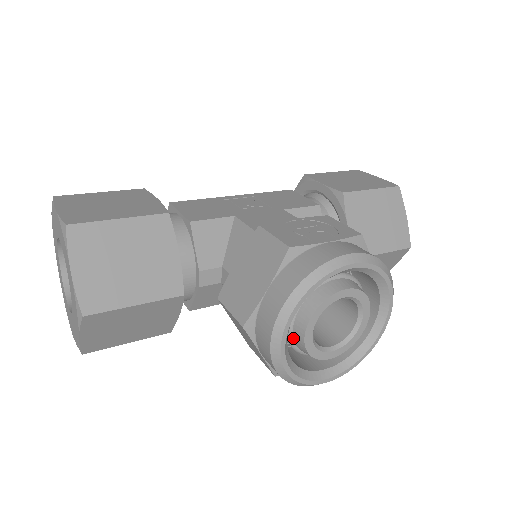
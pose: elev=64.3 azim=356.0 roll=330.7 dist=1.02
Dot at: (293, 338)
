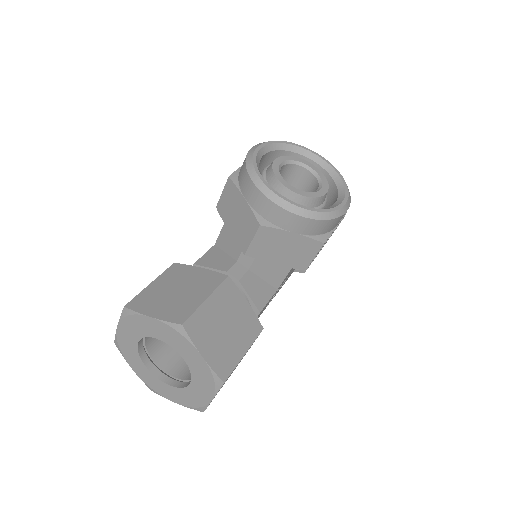
Dot at: occluded
